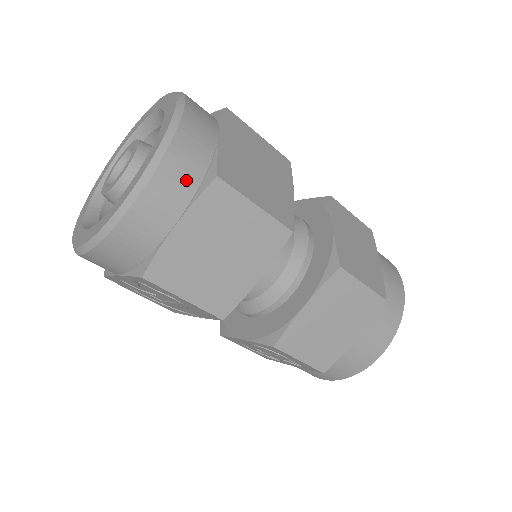
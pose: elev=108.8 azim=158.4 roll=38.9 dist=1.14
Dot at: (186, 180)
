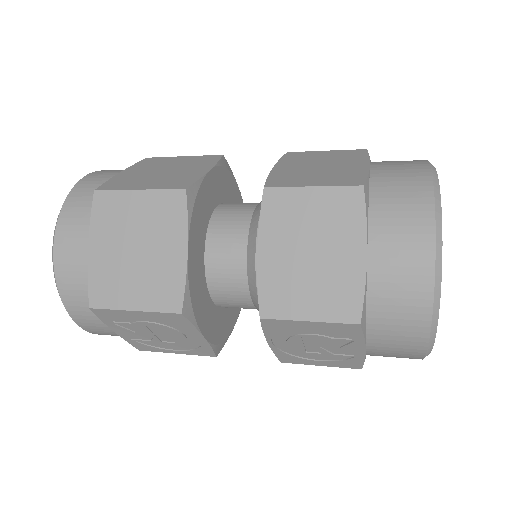
Dot at: (83, 212)
